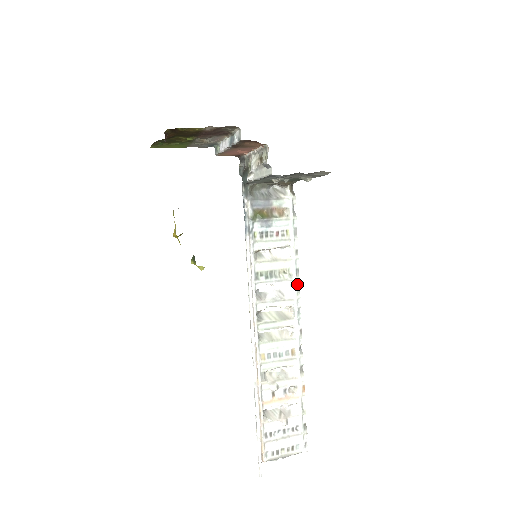
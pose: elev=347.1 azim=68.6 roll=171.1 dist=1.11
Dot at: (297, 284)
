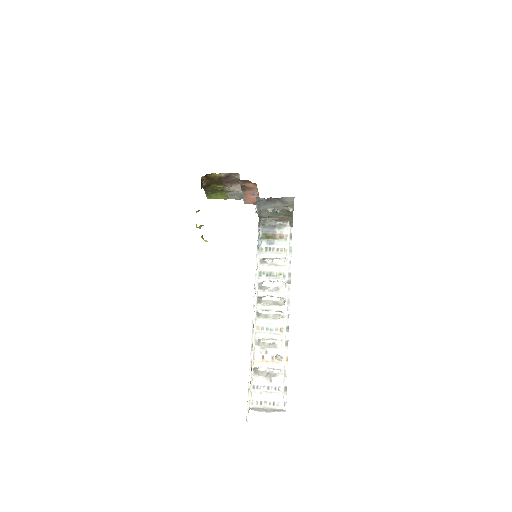
Dot at: (288, 283)
